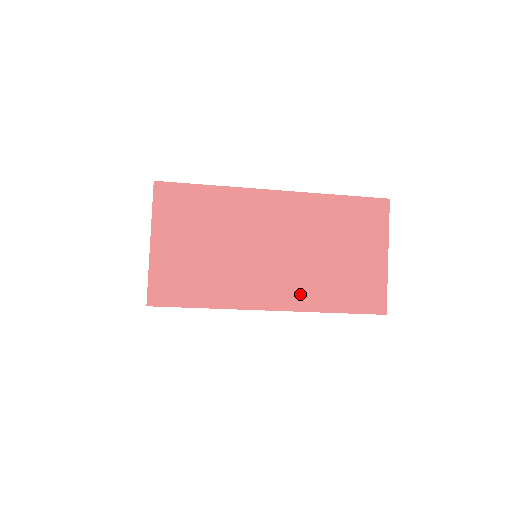
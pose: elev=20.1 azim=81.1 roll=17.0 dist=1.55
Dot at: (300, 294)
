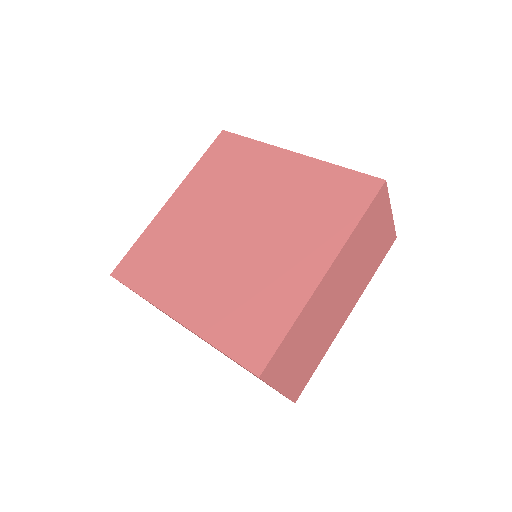
Dot at: occluded
